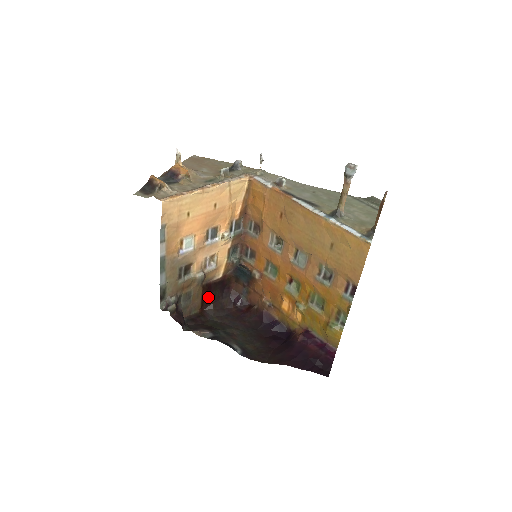
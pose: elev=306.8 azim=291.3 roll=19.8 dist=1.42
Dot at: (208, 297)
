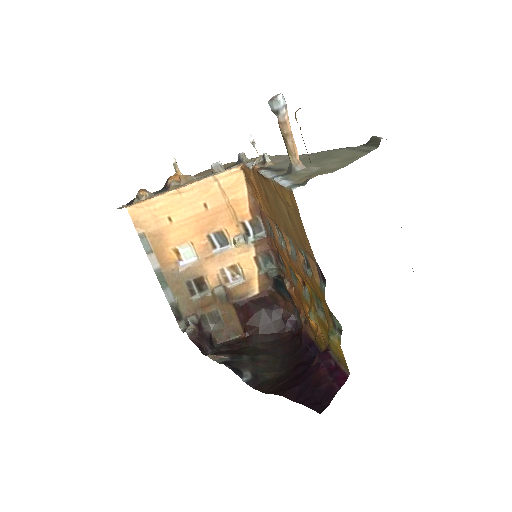
Dot at: (250, 319)
